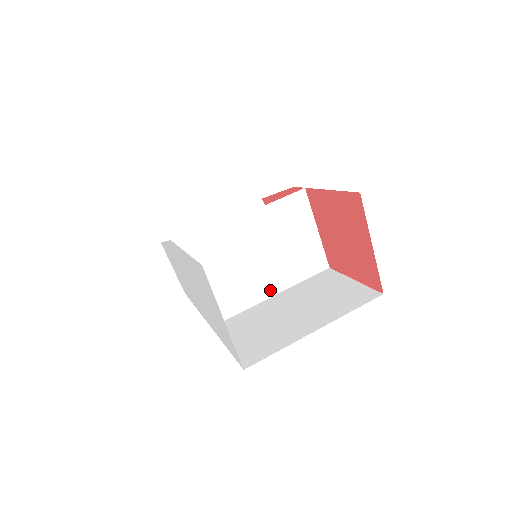
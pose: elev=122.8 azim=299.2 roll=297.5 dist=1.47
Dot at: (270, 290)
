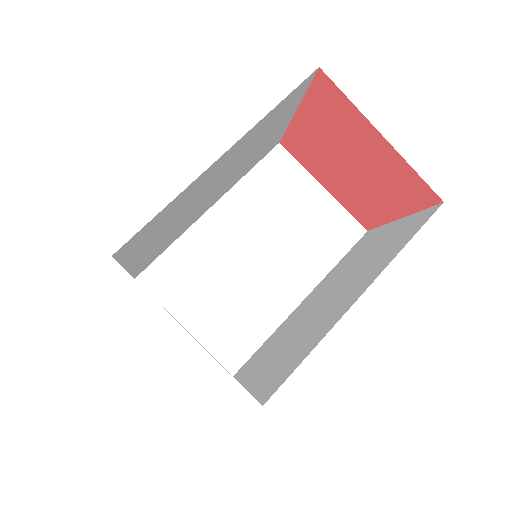
Dot at: (295, 293)
